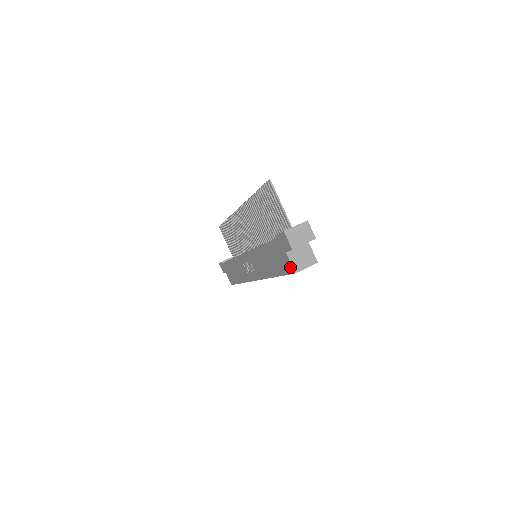
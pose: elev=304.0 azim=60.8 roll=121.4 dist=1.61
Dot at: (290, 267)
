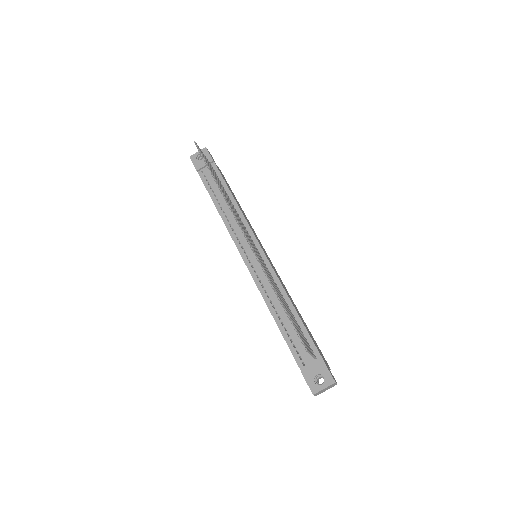
Dot at: occluded
